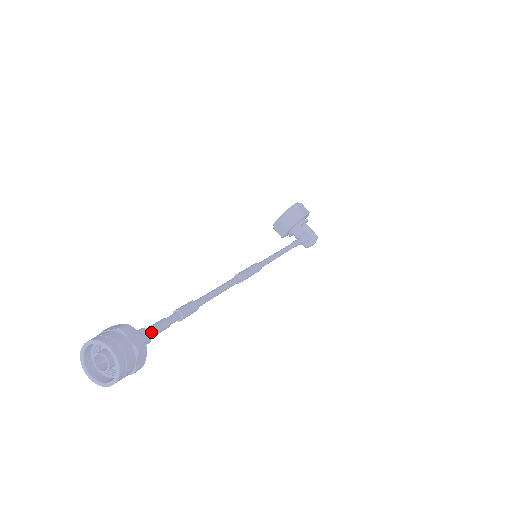
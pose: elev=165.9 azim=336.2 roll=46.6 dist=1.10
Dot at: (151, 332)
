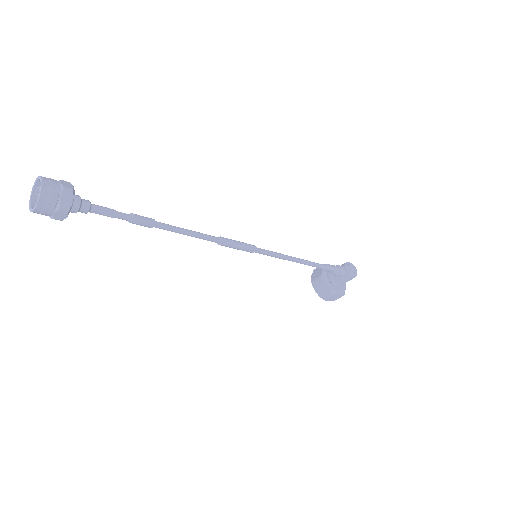
Dot at: (92, 204)
